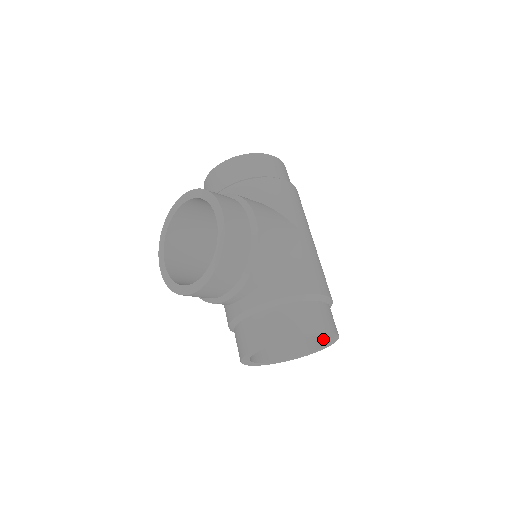
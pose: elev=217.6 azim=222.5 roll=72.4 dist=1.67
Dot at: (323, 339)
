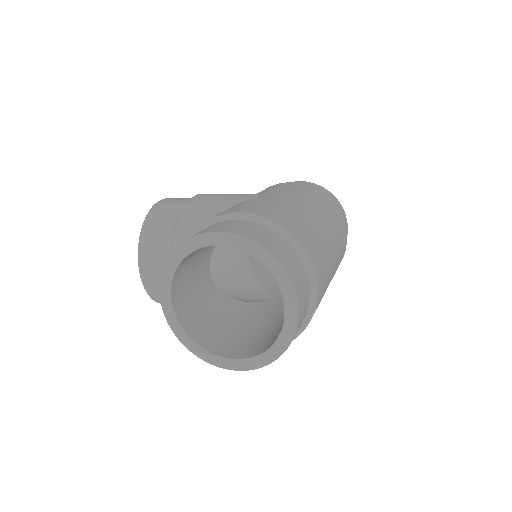
Dot at: occluded
